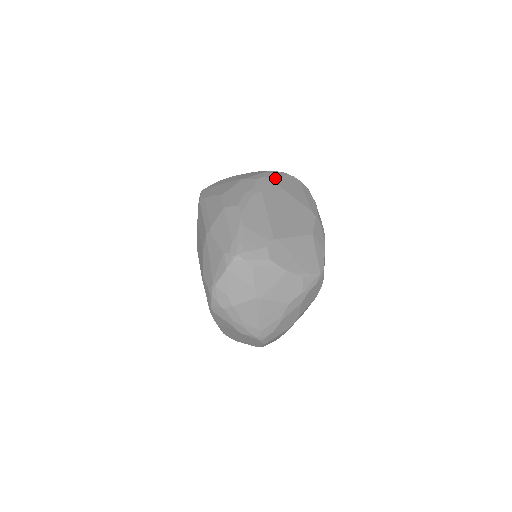
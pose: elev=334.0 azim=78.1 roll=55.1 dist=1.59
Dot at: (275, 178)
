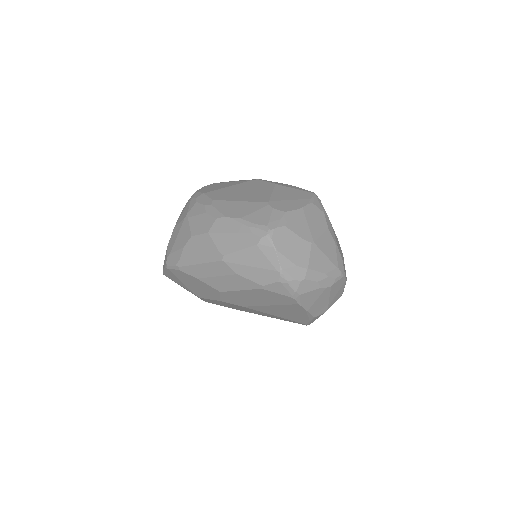
Dot at: (203, 192)
